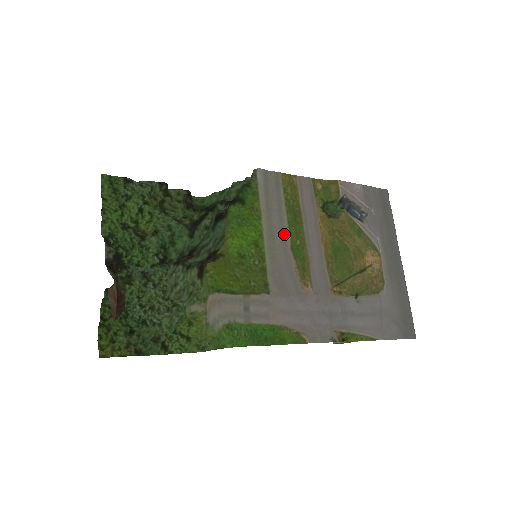
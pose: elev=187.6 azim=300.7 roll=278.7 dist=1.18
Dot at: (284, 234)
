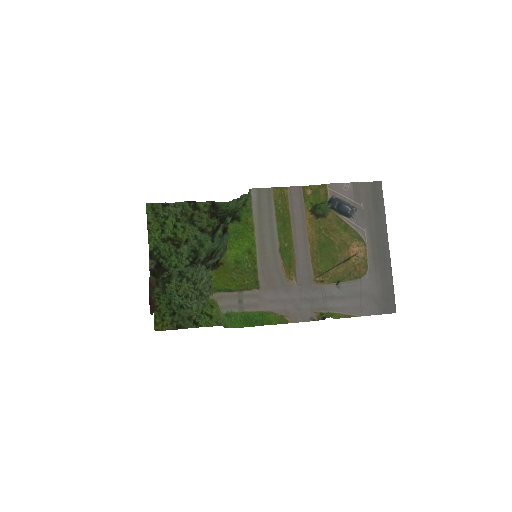
Dot at: (274, 240)
